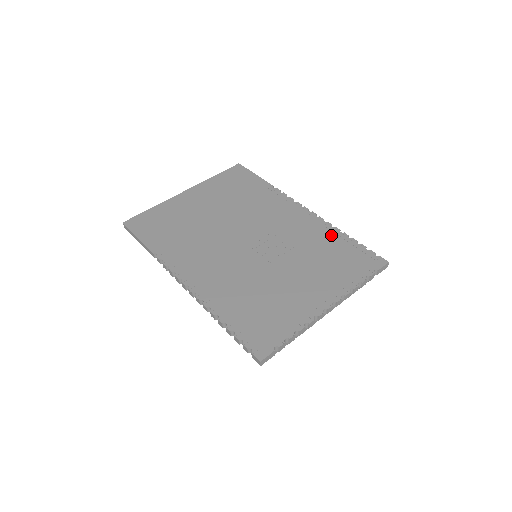
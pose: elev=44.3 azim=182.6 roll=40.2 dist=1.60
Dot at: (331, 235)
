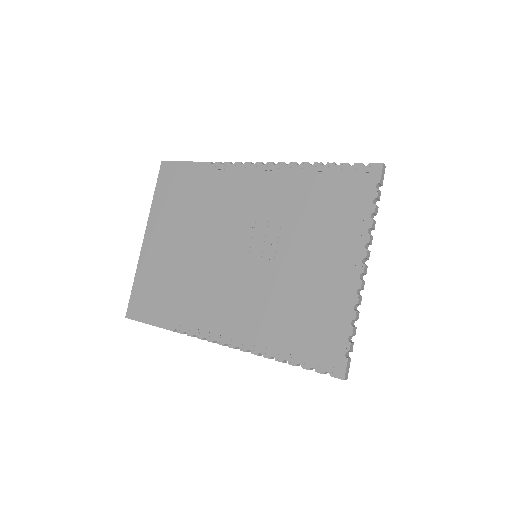
Dot at: (305, 177)
